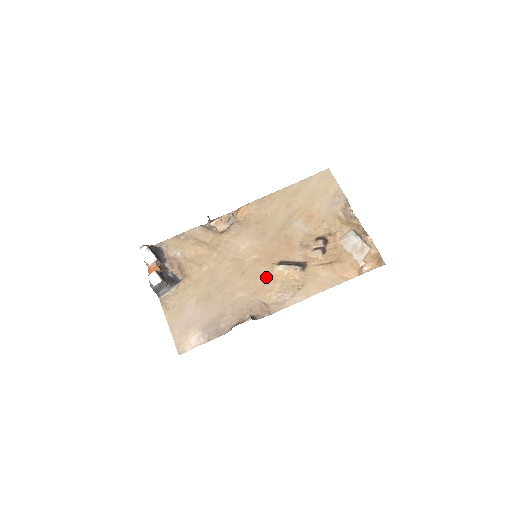
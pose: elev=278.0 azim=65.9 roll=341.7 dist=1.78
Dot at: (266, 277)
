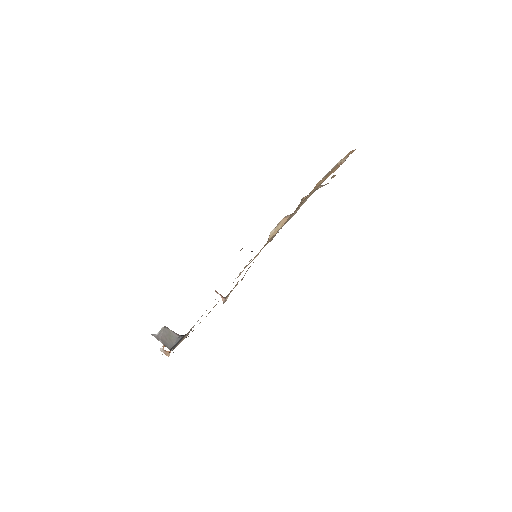
Dot at: occluded
